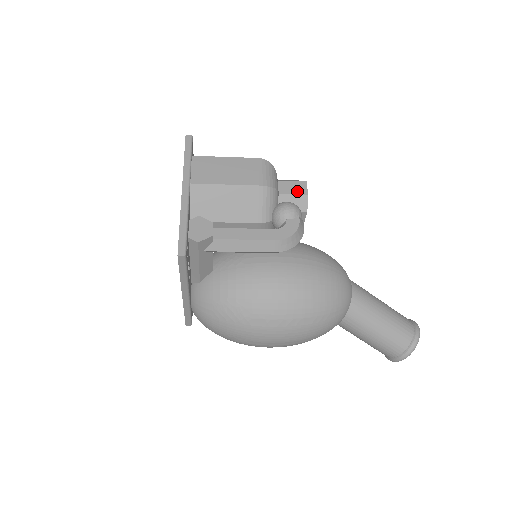
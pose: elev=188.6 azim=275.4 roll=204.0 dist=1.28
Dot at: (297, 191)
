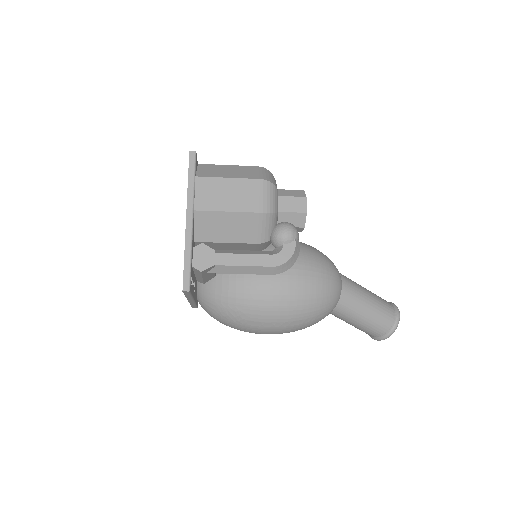
Dot at: (296, 209)
